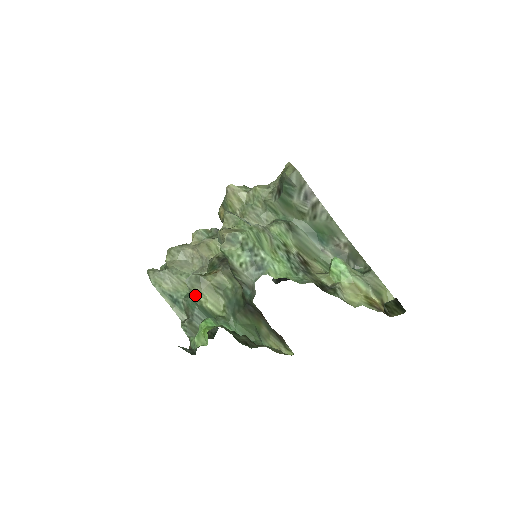
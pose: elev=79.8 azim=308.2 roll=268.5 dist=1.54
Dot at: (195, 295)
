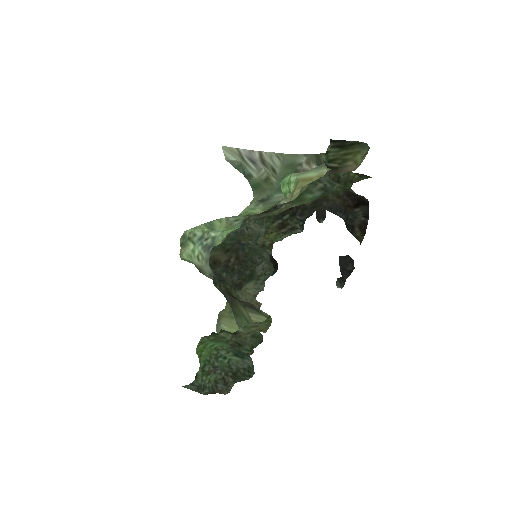
Dot at: occluded
